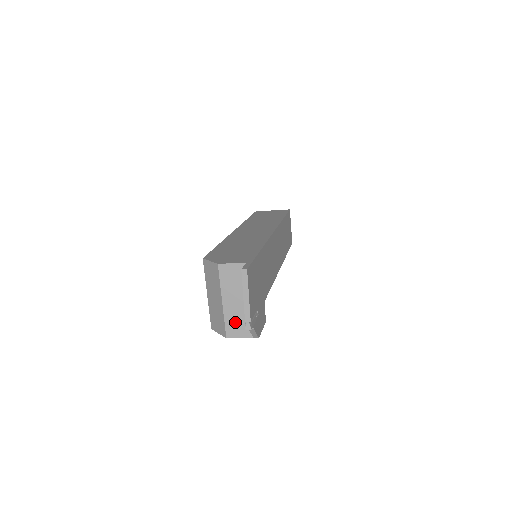
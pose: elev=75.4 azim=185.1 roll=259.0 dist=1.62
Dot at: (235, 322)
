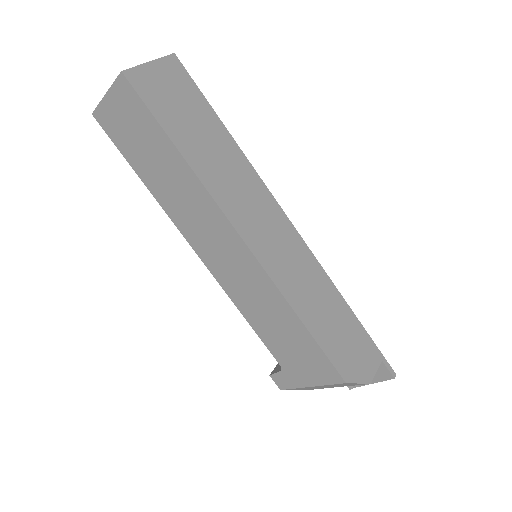
Dot at: occluded
